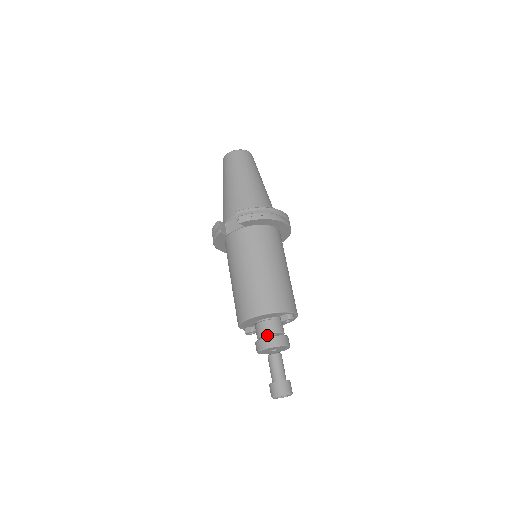
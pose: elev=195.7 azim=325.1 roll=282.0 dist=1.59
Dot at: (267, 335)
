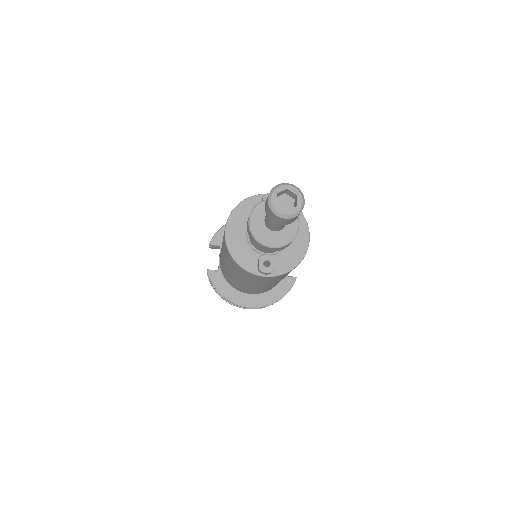
Dot at: occluded
